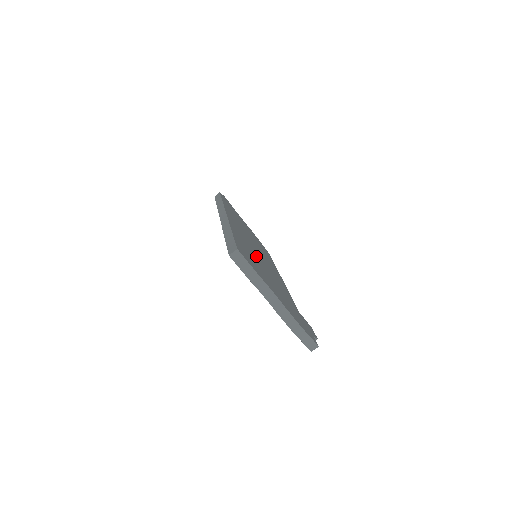
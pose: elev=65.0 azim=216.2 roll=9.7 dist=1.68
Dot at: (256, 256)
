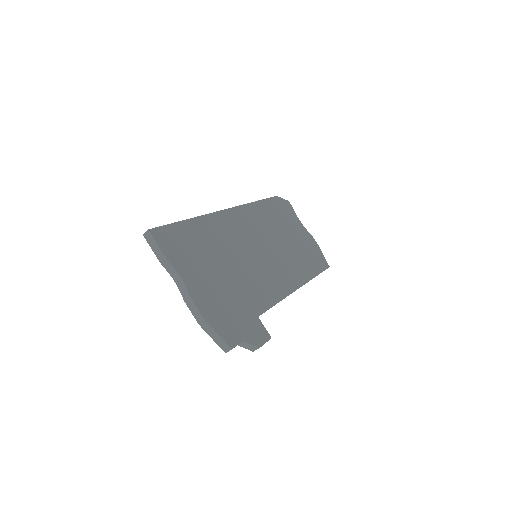
Dot at: (229, 251)
